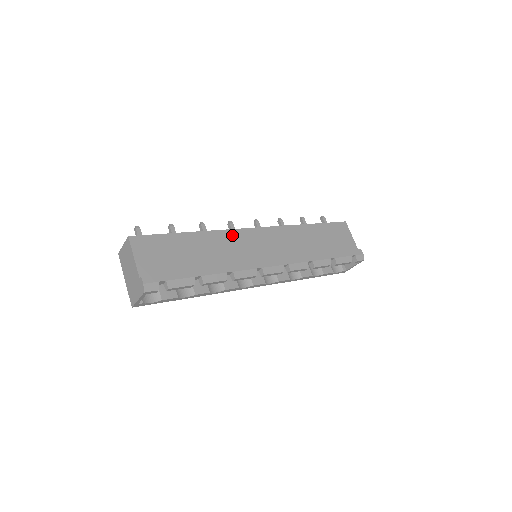
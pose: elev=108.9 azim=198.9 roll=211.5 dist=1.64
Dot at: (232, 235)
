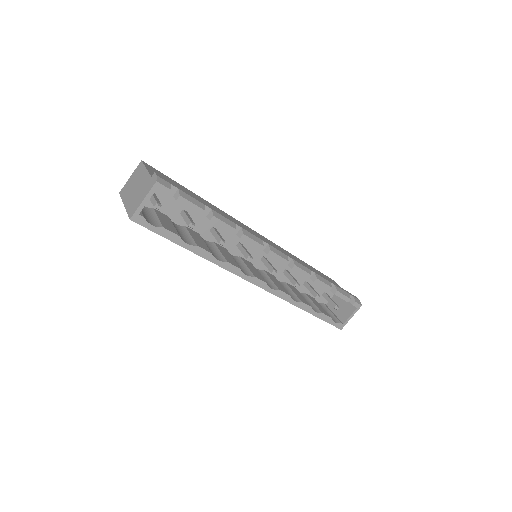
Dot at: (235, 220)
